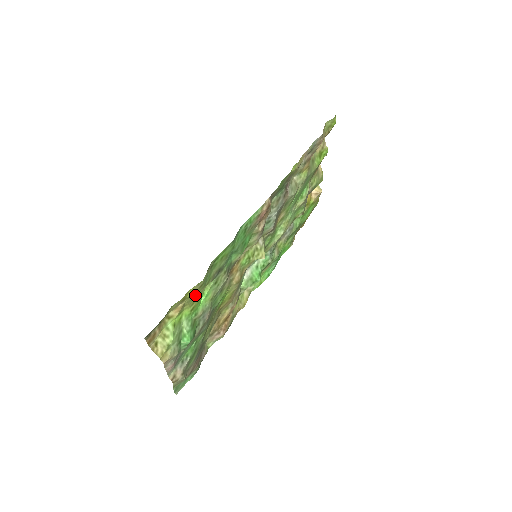
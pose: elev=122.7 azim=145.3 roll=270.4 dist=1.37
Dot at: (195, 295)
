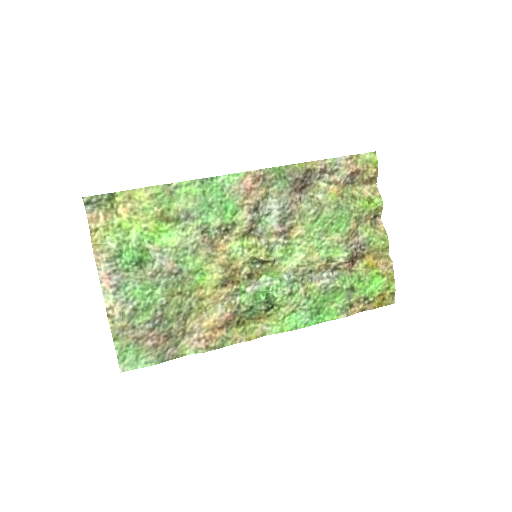
Dot at: (148, 208)
